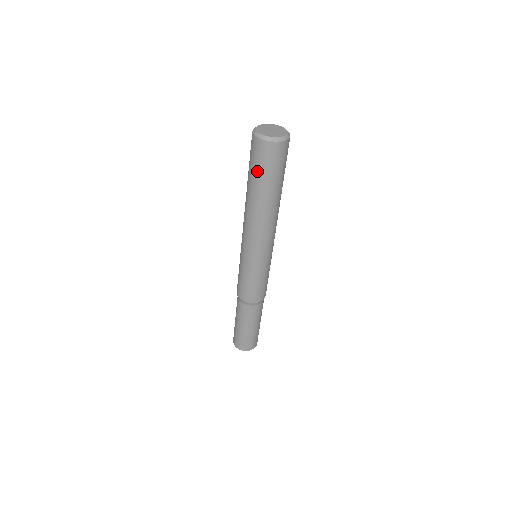
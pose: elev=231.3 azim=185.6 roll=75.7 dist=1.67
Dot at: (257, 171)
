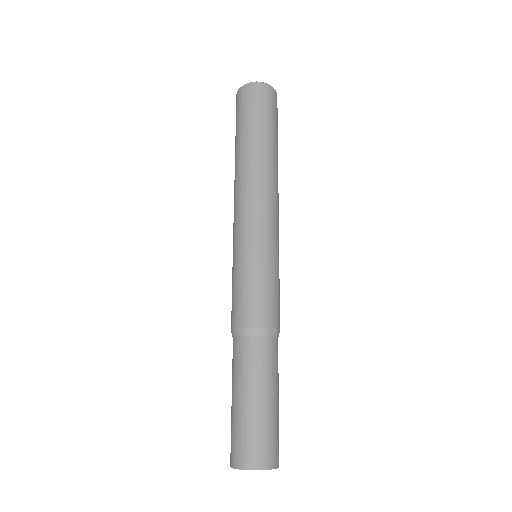
Dot at: (237, 123)
